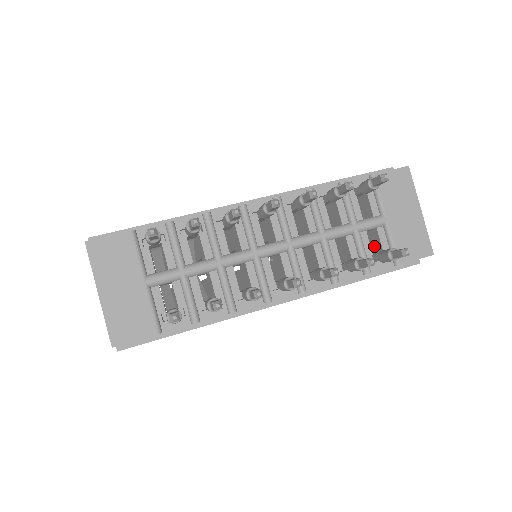
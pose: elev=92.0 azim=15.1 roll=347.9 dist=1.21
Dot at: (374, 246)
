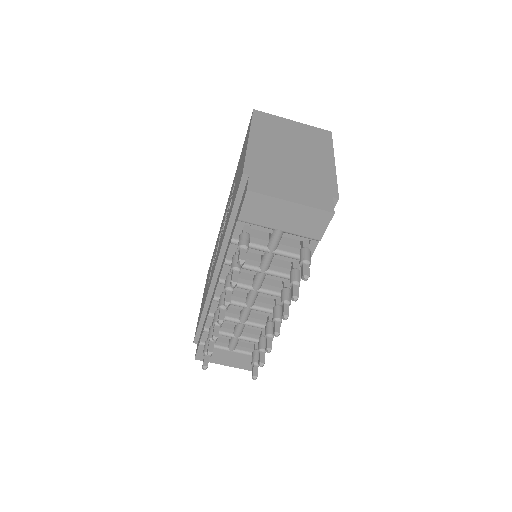
Dot at: occluded
